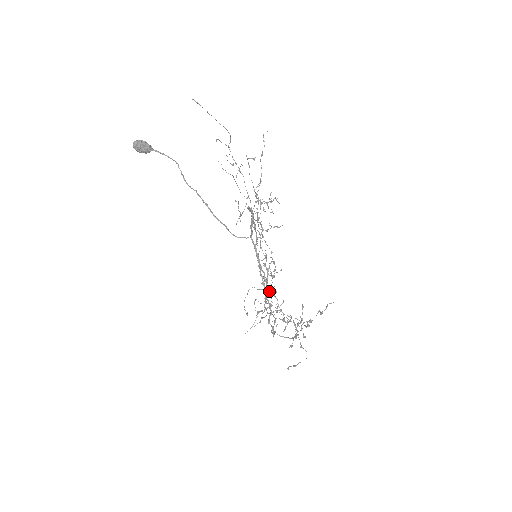
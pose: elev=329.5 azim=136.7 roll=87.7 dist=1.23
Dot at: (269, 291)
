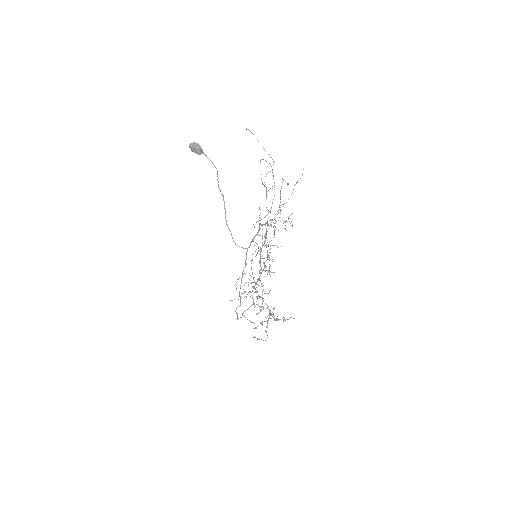
Dot at: occluded
